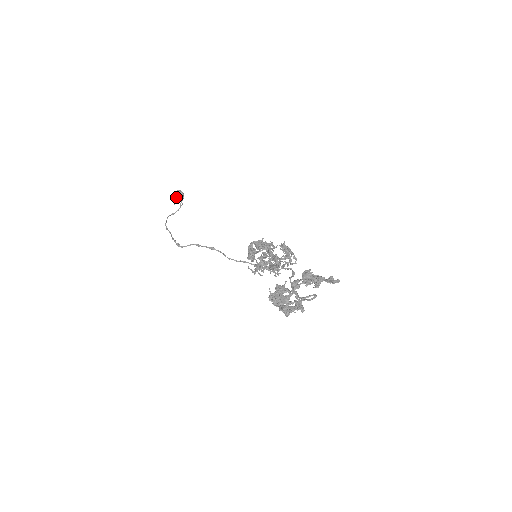
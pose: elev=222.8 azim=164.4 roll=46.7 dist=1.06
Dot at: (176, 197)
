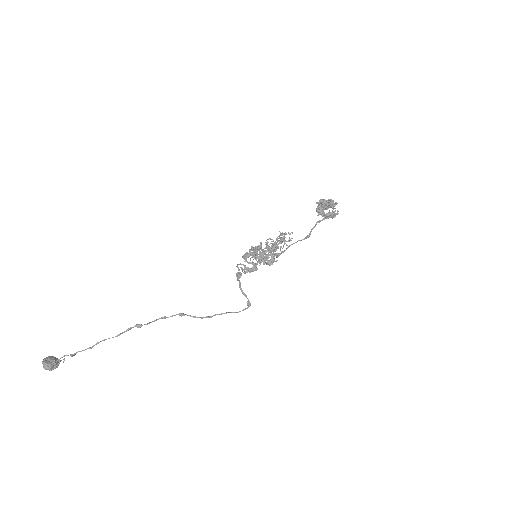
Dot at: (51, 360)
